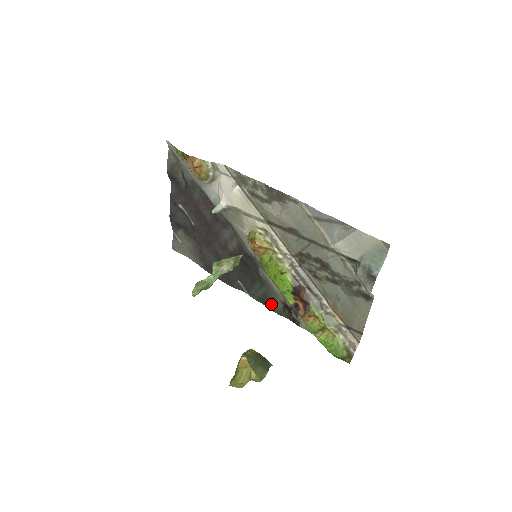
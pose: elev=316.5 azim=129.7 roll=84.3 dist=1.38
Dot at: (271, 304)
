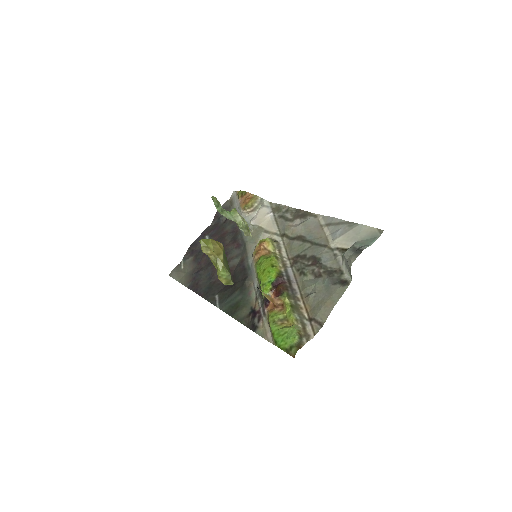
Dot at: (238, 311)
